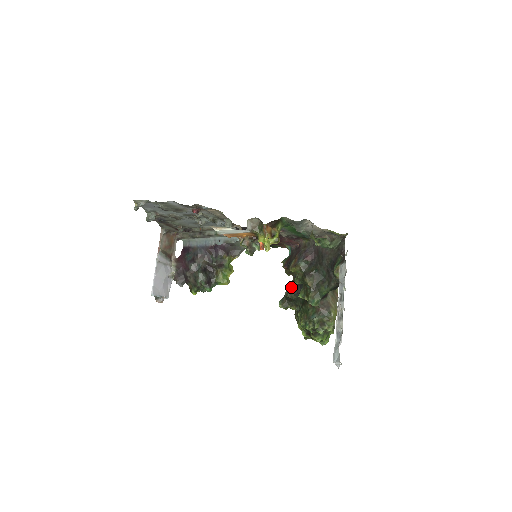
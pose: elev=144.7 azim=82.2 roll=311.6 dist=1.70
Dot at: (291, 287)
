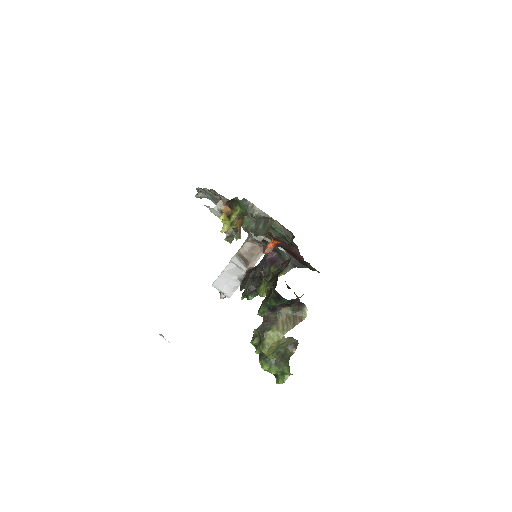
Dot at: occluded
